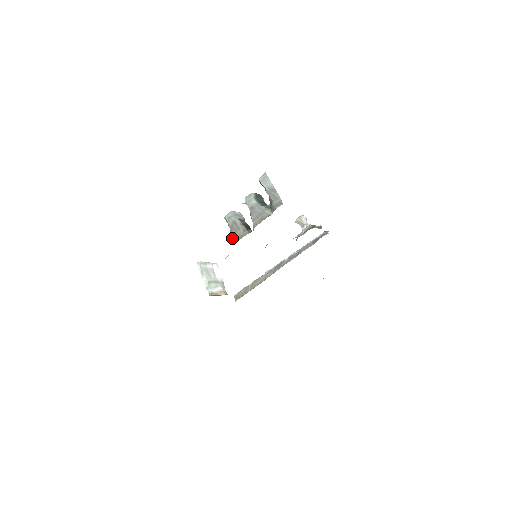
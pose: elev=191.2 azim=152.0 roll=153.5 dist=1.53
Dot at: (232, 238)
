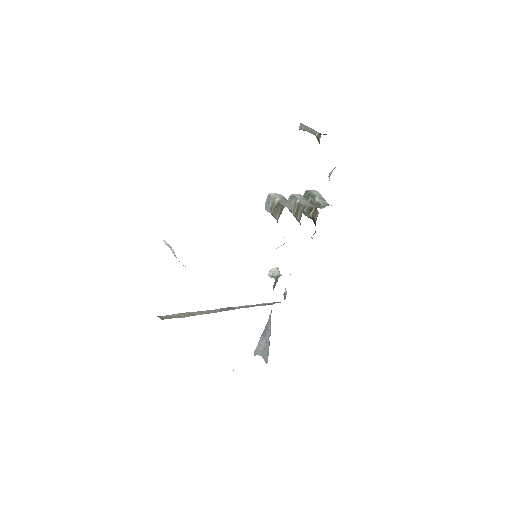
Dot at: (283, 203)
